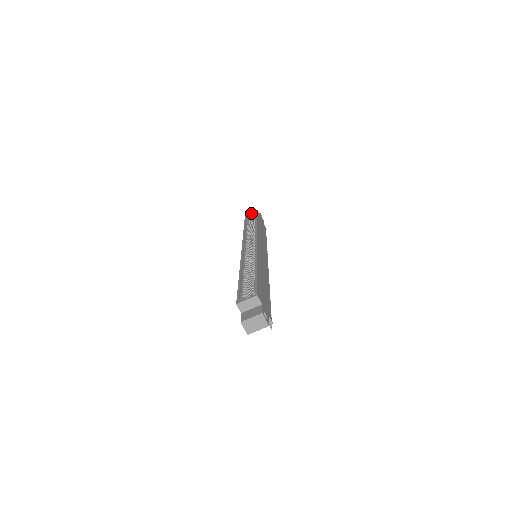
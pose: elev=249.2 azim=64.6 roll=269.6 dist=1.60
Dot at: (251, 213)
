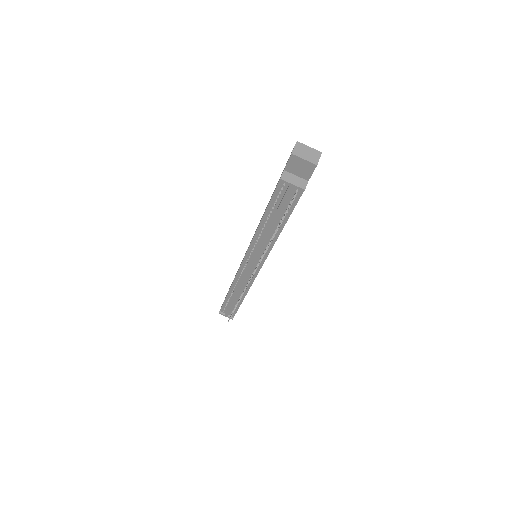
Dot at: occluded
